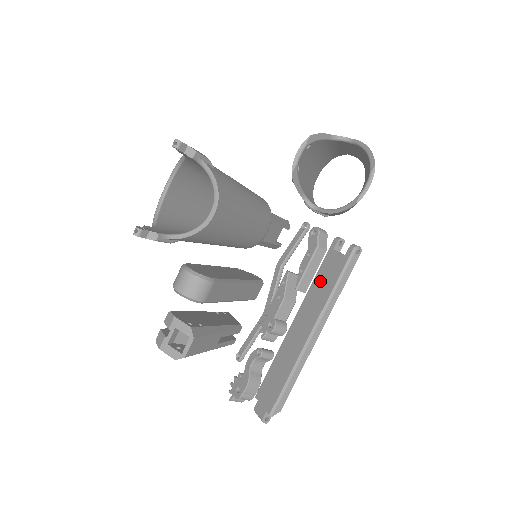
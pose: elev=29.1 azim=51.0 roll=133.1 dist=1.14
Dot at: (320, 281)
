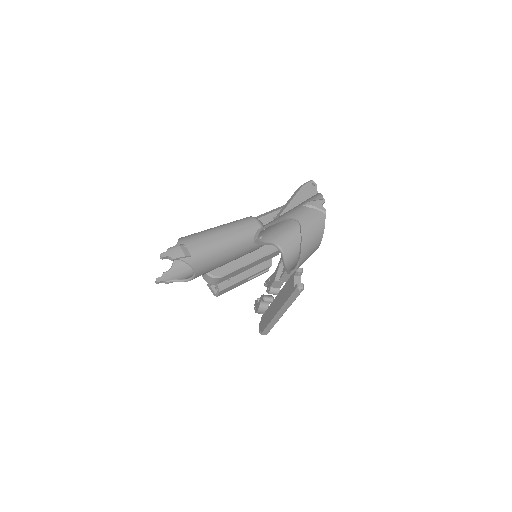
Dot at: (286, 288)
